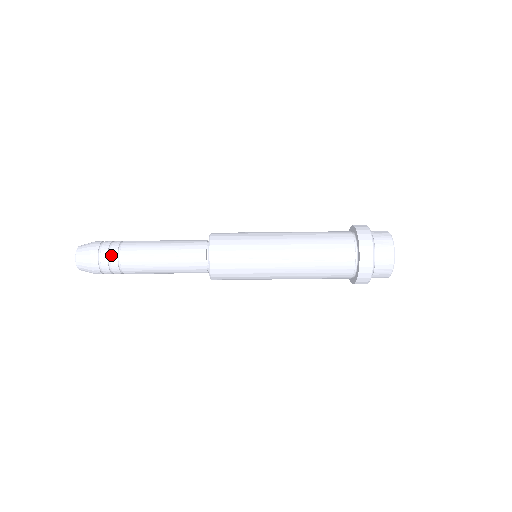
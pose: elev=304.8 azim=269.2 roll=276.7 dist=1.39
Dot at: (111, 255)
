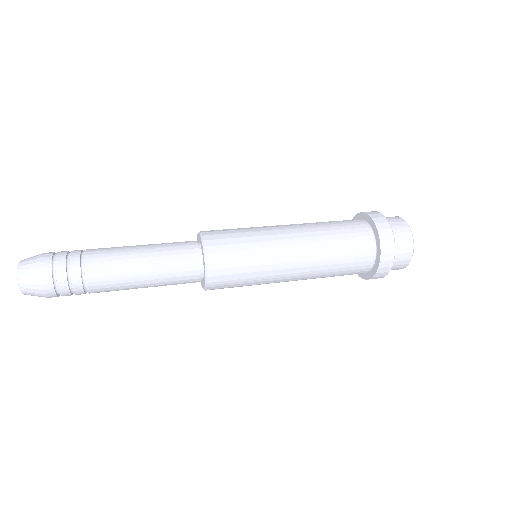
Dot at: occluded
